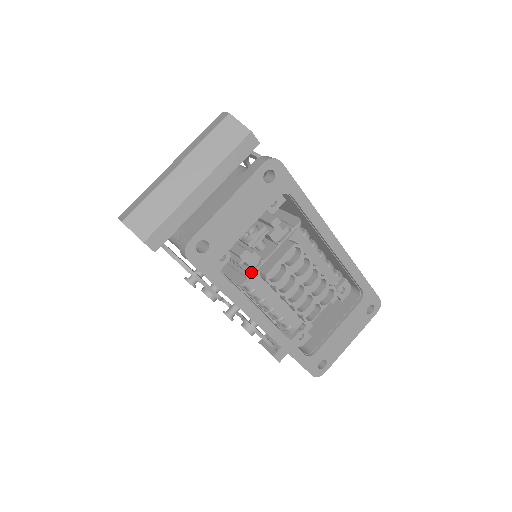
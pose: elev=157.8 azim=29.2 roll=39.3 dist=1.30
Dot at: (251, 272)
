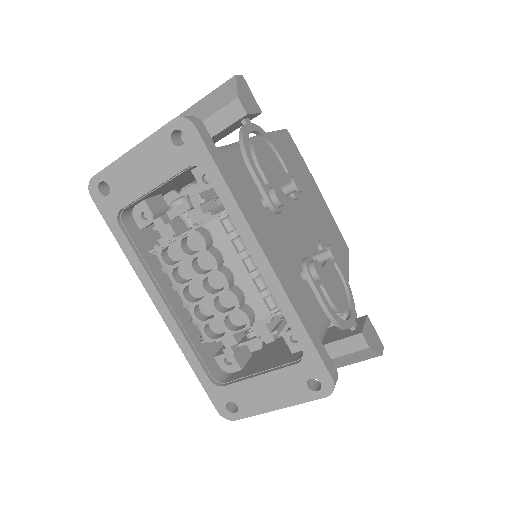
Dot at: (162, 244)
